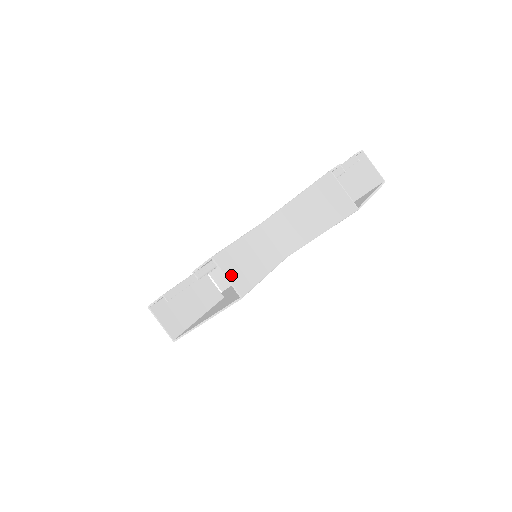
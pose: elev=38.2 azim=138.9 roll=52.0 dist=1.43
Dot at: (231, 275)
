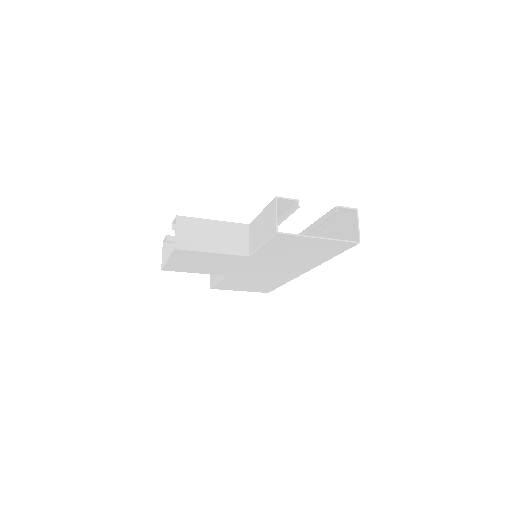
Dot at: (180, 232)
